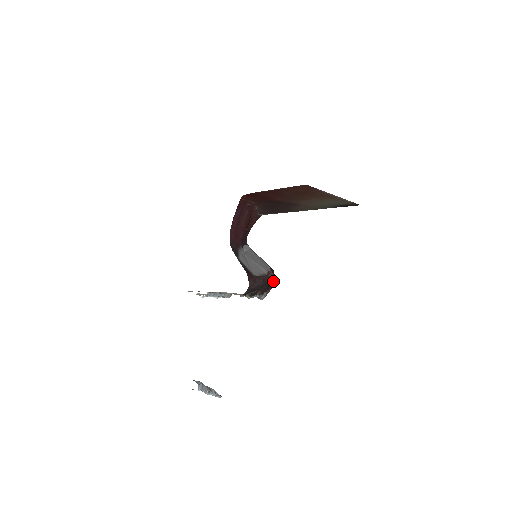
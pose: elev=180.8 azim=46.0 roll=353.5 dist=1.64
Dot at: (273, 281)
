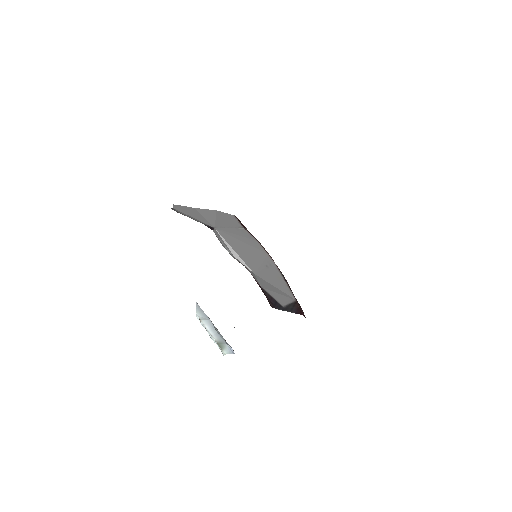
Dot at: occluded
